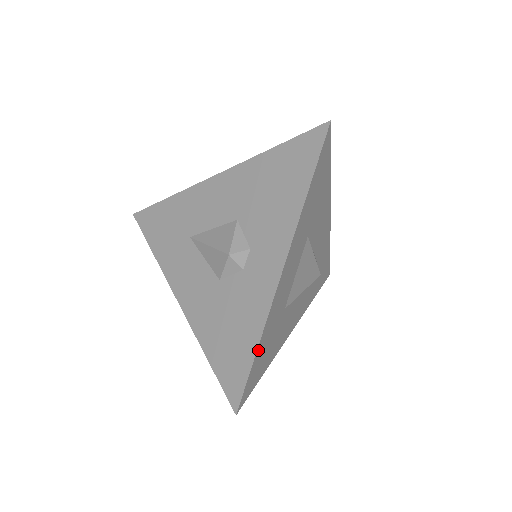
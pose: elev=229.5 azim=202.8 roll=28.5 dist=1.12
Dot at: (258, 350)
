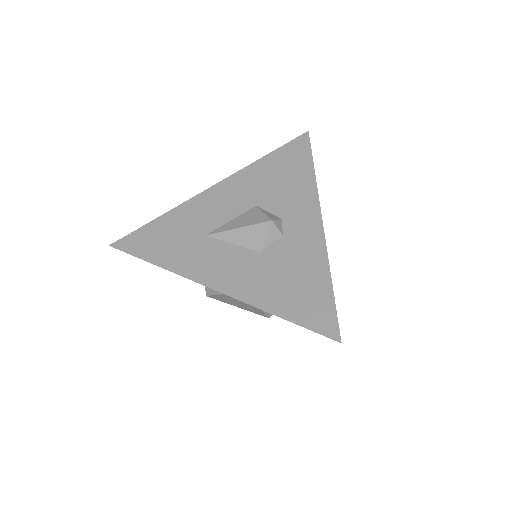
Dot at: (330, 285)
